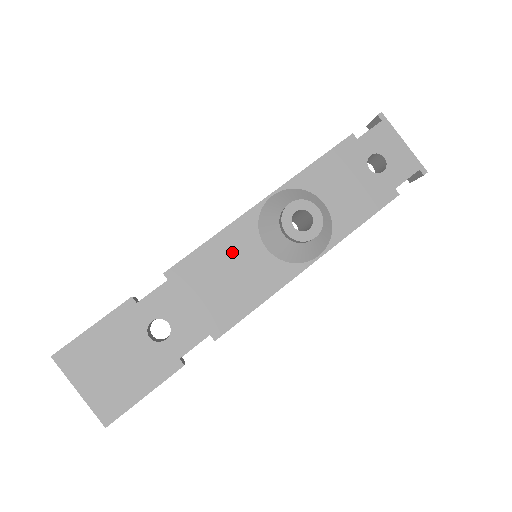
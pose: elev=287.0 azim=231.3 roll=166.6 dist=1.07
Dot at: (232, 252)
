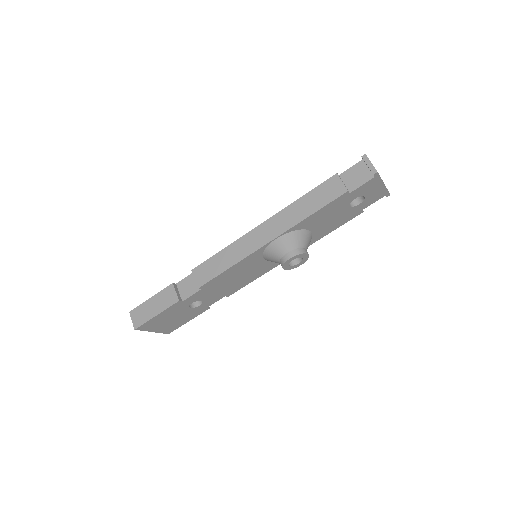
Dot at: (243, 268)
